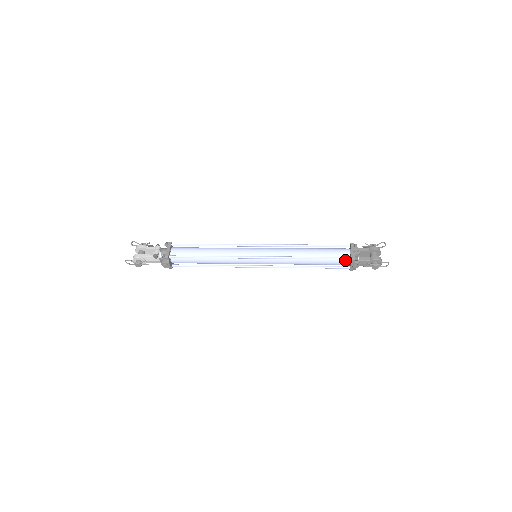
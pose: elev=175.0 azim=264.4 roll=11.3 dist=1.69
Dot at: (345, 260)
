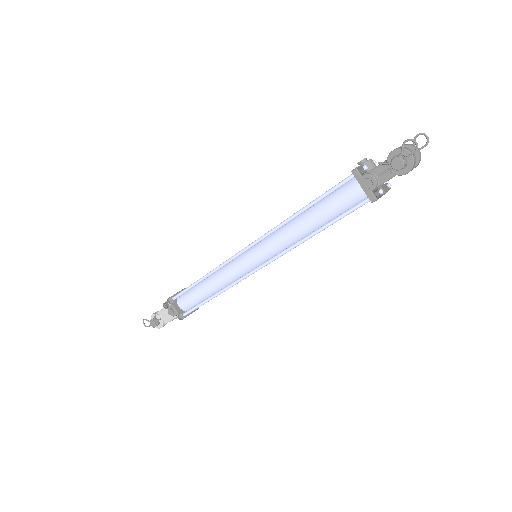
Dot at: (351, 185)
